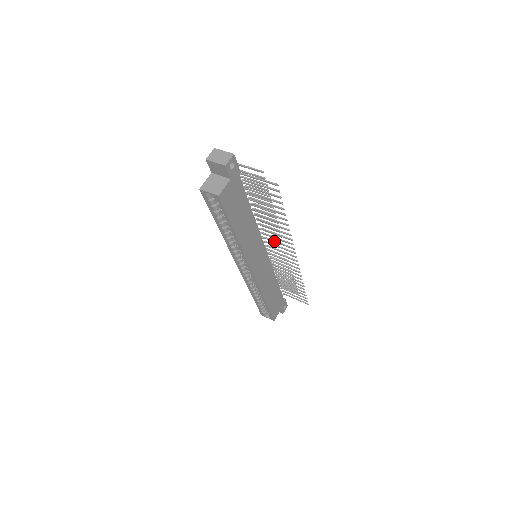
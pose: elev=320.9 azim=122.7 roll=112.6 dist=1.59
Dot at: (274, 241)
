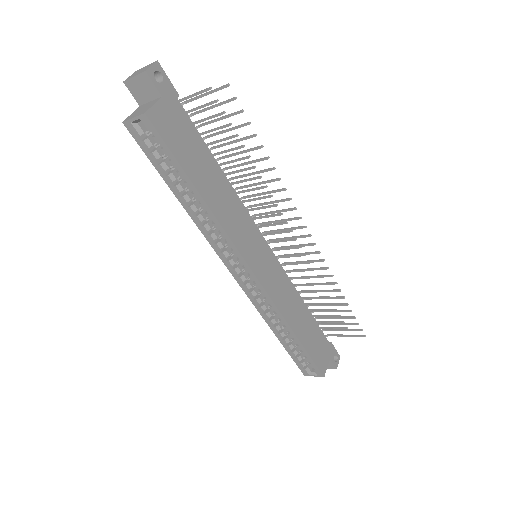
Dot at: (272, 221)
